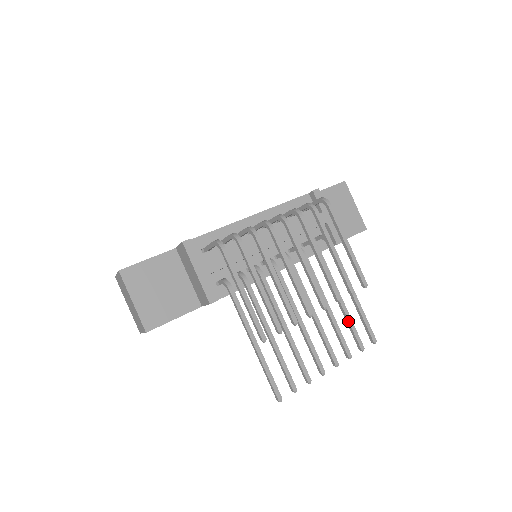
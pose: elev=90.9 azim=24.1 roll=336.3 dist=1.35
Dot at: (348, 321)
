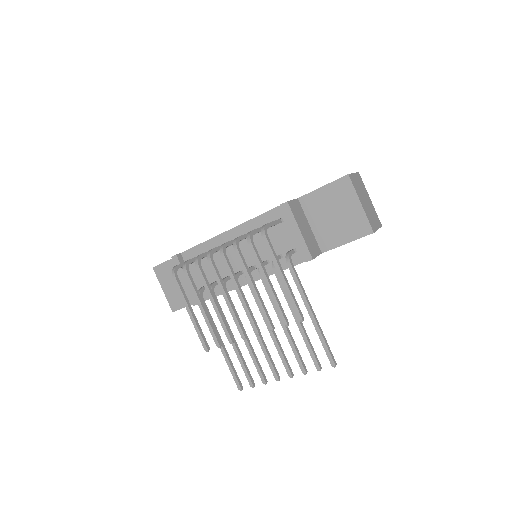
Dot at: (304, 341)
